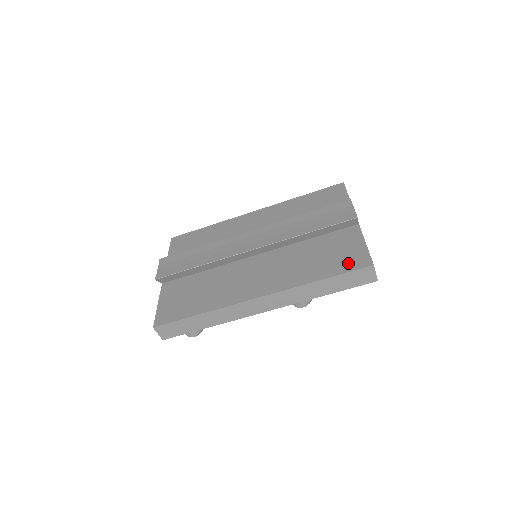
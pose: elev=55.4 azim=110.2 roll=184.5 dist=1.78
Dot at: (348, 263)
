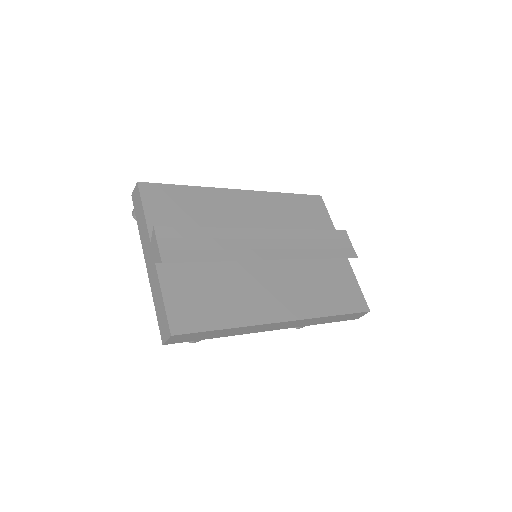
Dot at: (352, 303)
